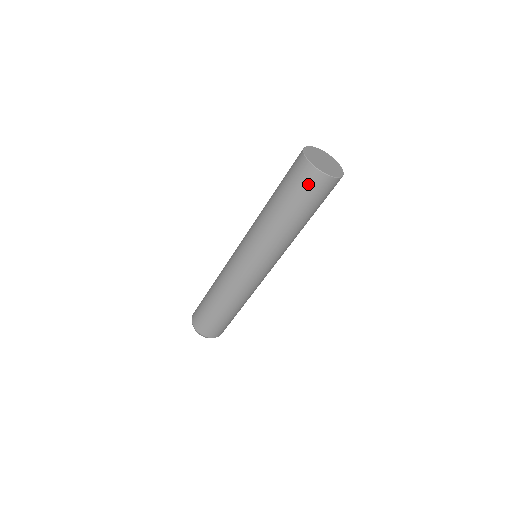
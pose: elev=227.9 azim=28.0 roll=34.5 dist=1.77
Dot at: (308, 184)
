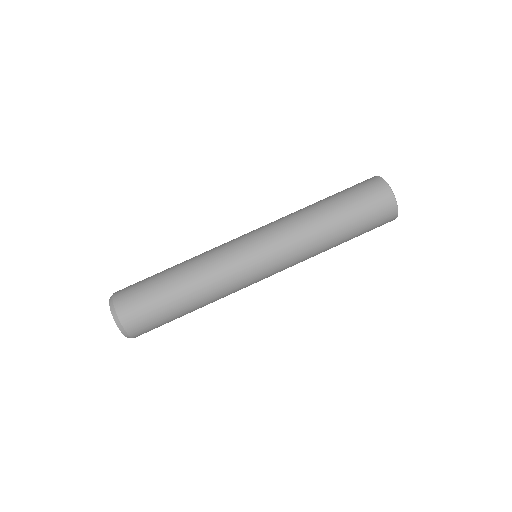
Dot at: (376, 201)
